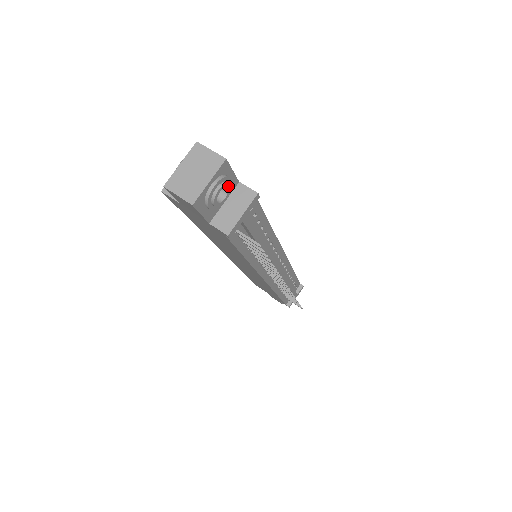
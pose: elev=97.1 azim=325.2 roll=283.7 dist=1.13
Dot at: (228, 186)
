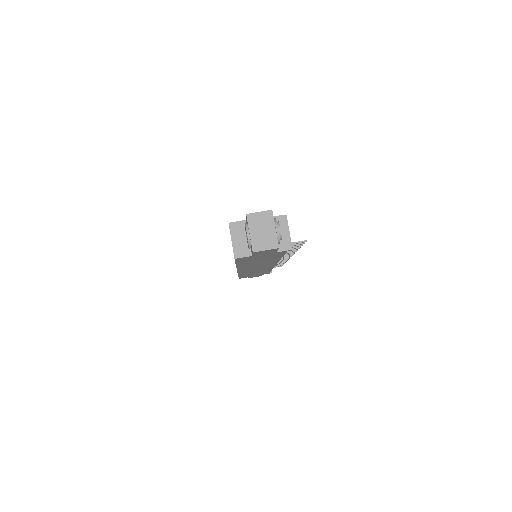
Dot at: (278, 223)
